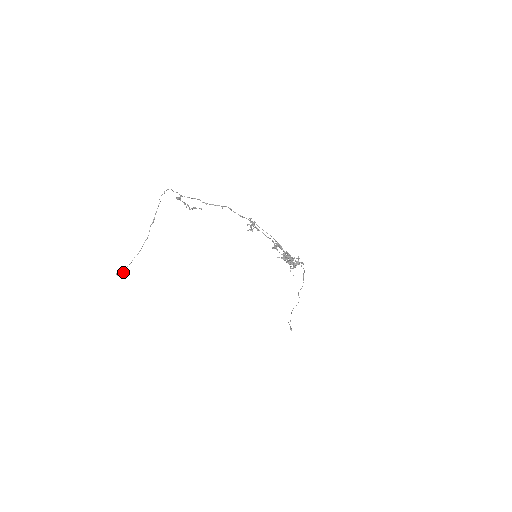
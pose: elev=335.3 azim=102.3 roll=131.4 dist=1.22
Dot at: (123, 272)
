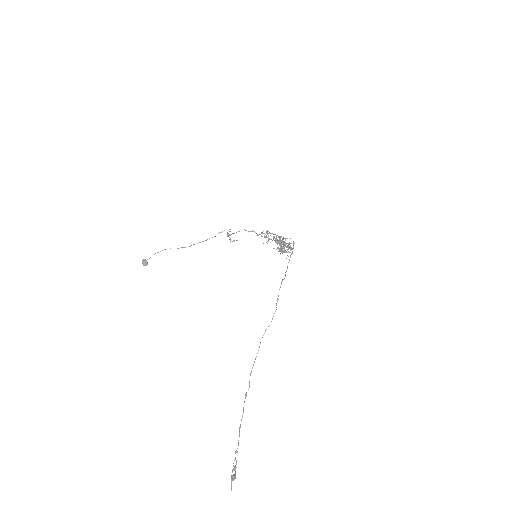
Dot at: (147, 263)
